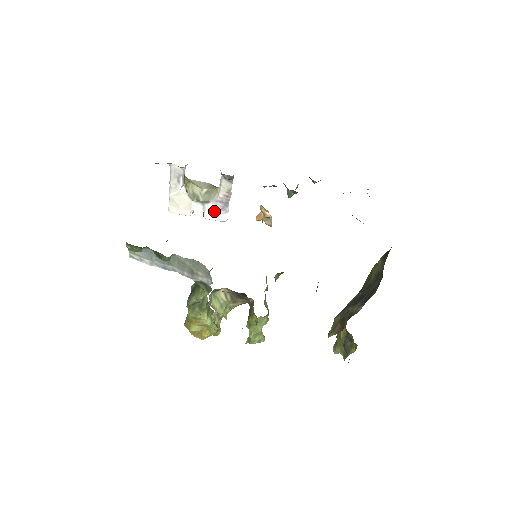
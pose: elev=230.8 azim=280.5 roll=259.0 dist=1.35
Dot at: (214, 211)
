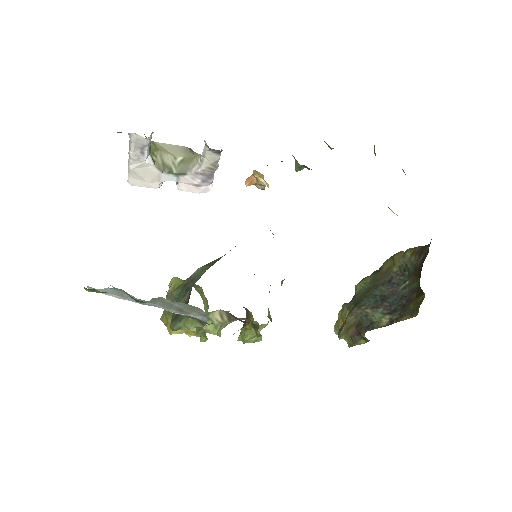
Dot at: (192, 183)
